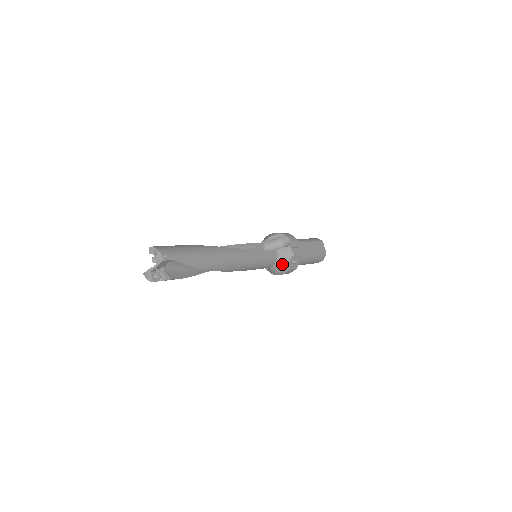
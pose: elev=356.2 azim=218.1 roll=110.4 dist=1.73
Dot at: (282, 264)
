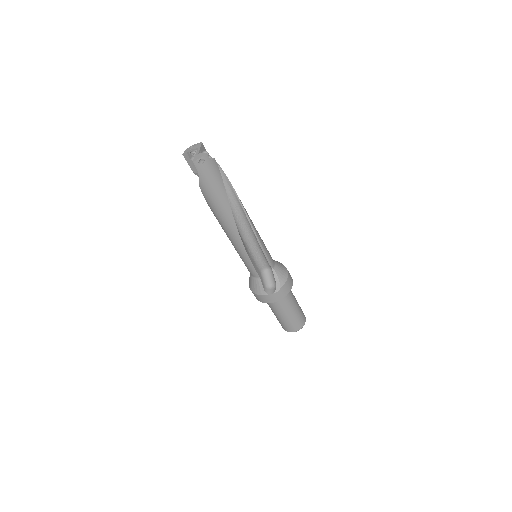
Dot at: (279, 264)
